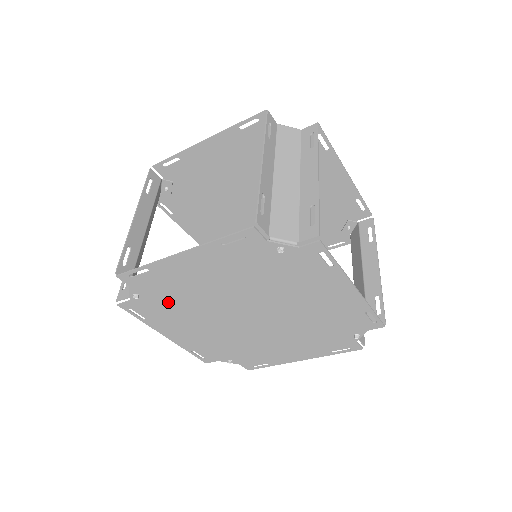
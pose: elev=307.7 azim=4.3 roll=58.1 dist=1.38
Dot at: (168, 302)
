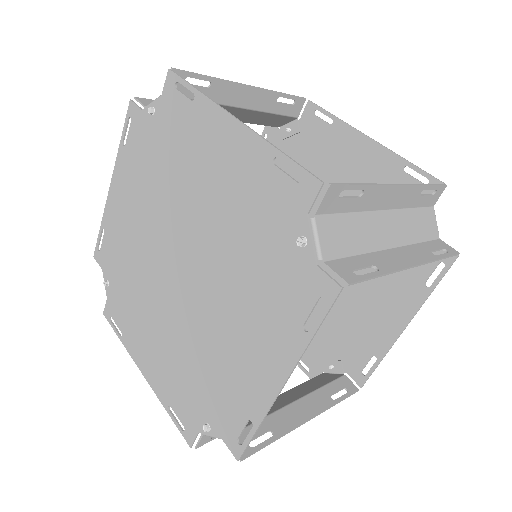
Dot at: (125, 283)
